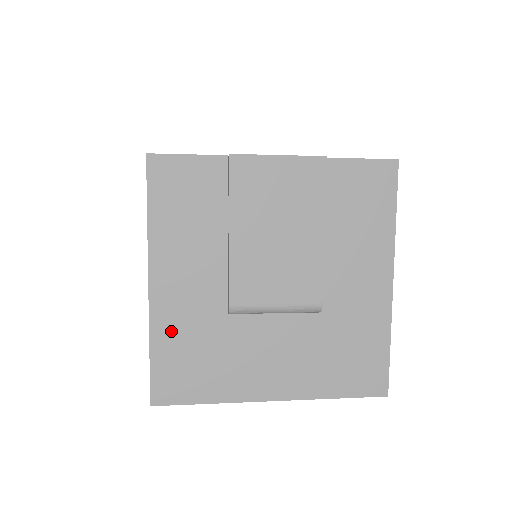
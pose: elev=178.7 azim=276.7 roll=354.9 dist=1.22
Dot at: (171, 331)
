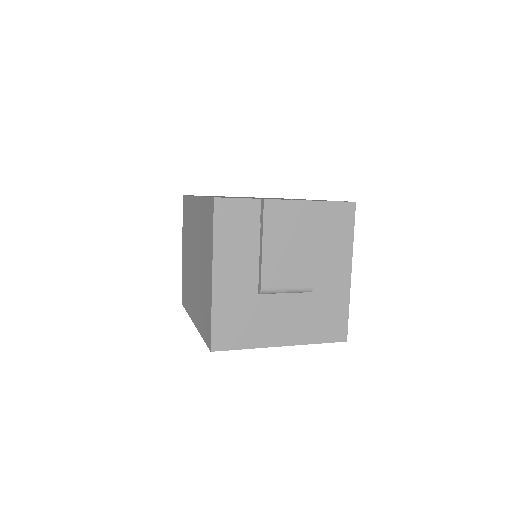
Dot at: (224, 305)
